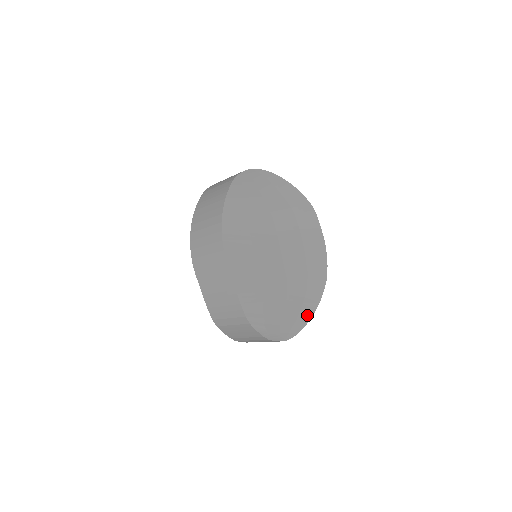
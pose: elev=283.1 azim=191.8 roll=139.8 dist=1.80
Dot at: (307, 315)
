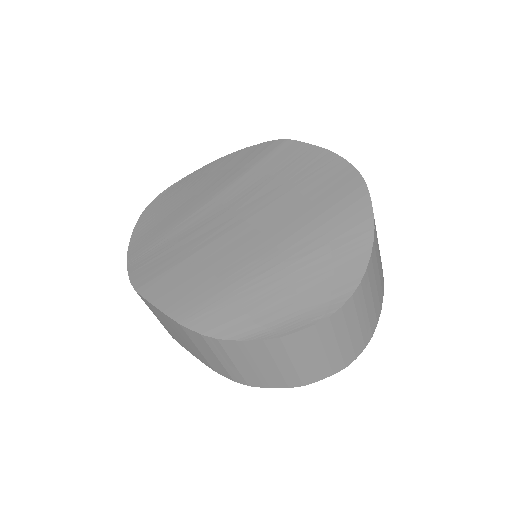
Dot at: (357, 250)
